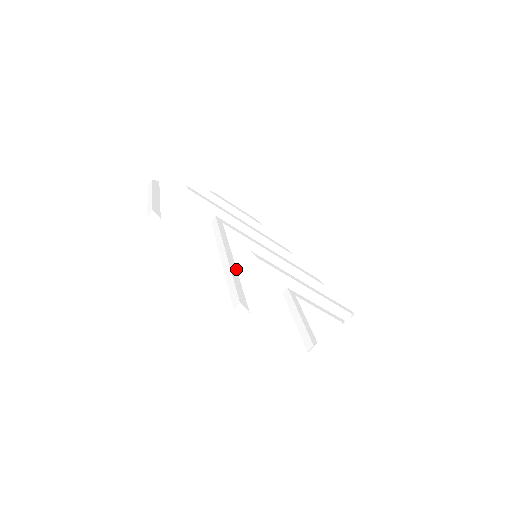
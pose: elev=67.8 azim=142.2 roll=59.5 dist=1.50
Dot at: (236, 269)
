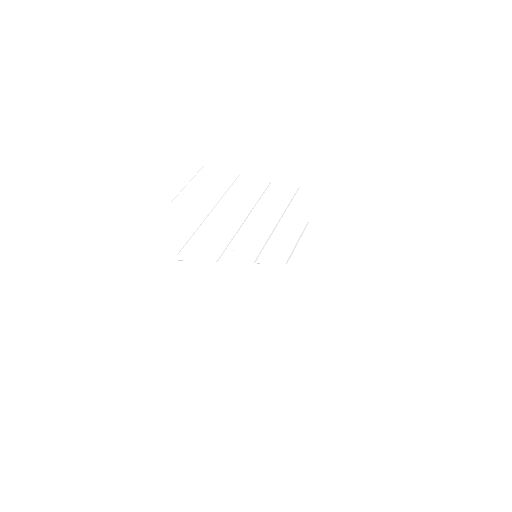
Dot at: (278, 319)
